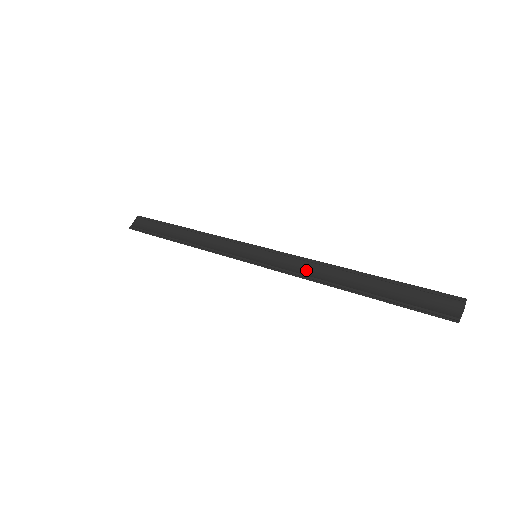
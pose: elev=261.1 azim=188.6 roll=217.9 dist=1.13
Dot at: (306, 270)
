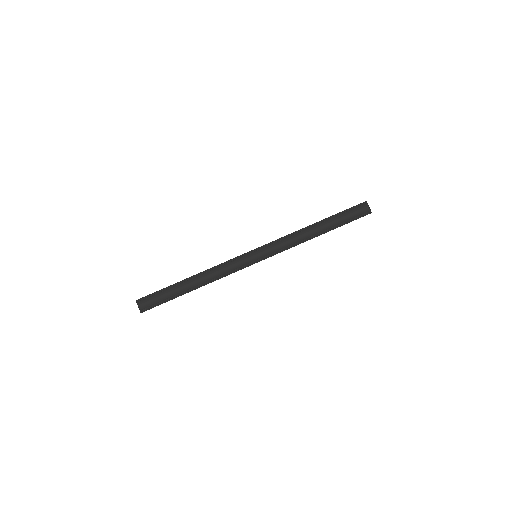
Dot at: (291, 241)
